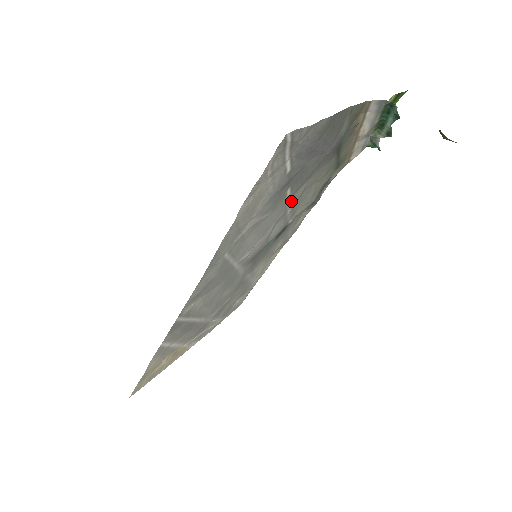
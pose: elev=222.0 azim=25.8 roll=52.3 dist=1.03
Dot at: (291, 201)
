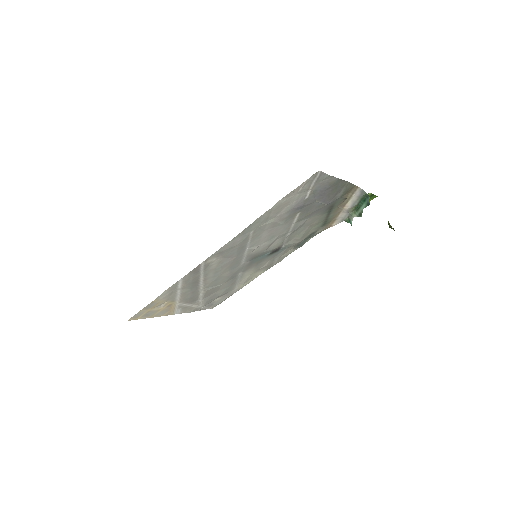
Dot at: (294, 226)
